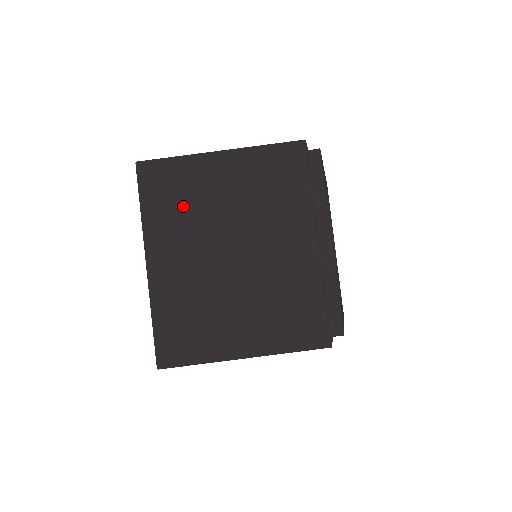
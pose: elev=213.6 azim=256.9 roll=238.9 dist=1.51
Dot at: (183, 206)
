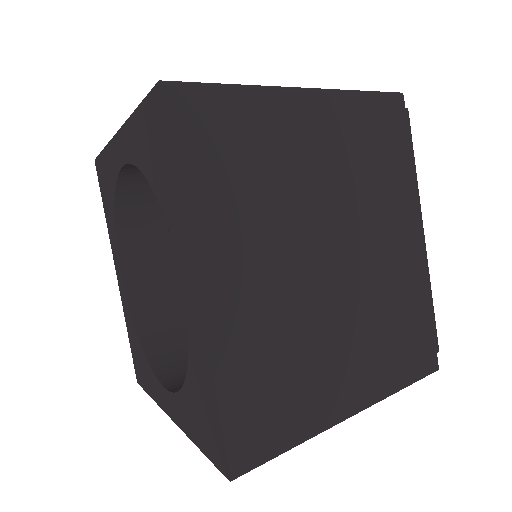
Dot at: (256, 178)
